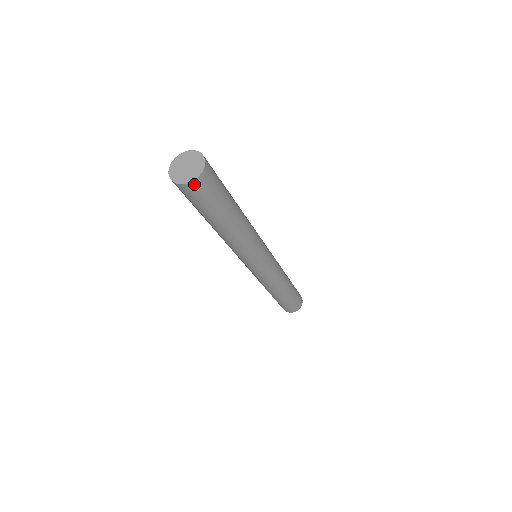
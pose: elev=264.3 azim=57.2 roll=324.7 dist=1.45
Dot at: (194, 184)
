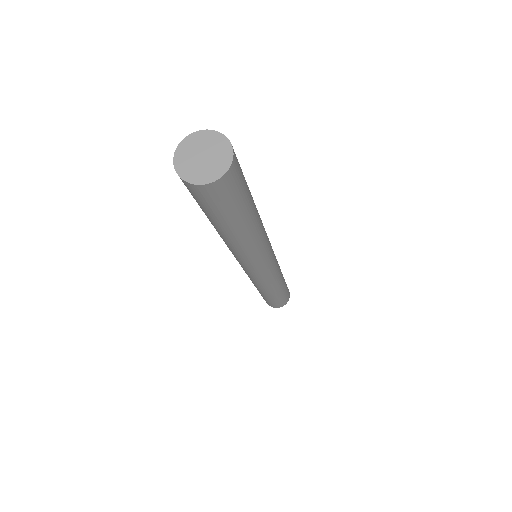
Dot at: (232, 169)
